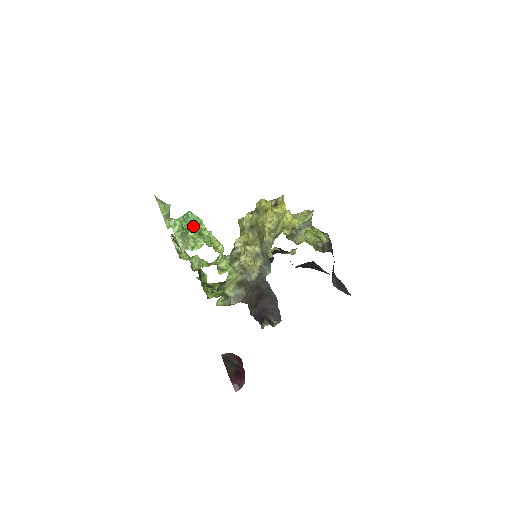
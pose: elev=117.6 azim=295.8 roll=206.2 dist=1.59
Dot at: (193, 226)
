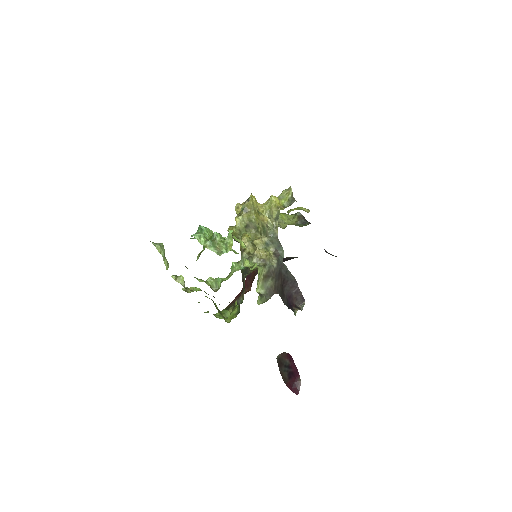
Dot at: occluded
